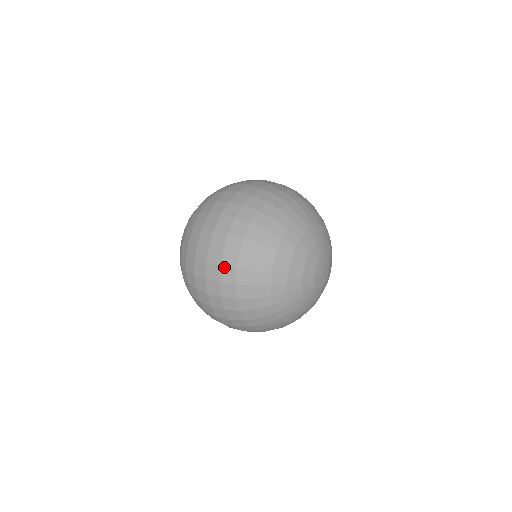
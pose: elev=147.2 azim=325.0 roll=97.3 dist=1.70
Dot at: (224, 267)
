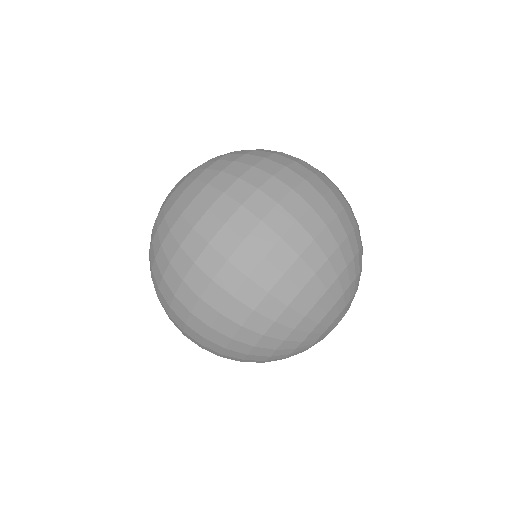
Dot at: (269, 261)
